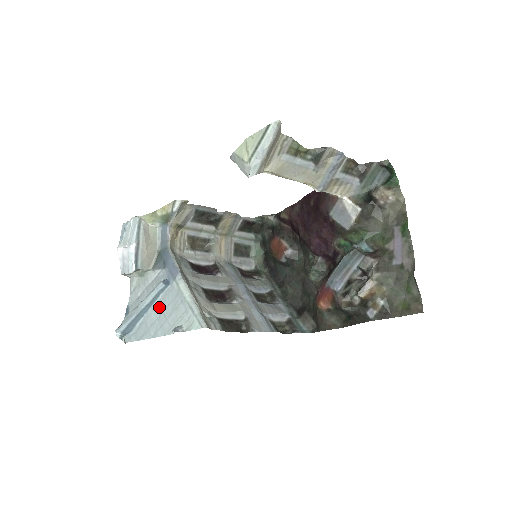
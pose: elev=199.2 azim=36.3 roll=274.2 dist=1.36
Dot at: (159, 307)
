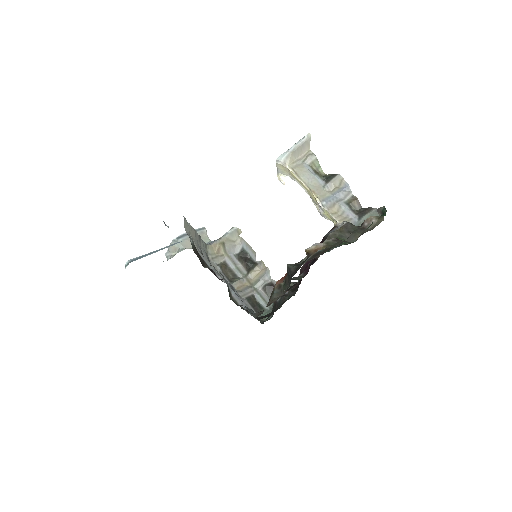
Dot at: occluded
